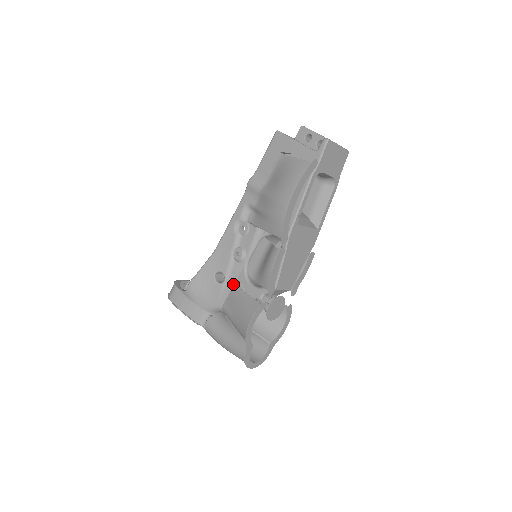
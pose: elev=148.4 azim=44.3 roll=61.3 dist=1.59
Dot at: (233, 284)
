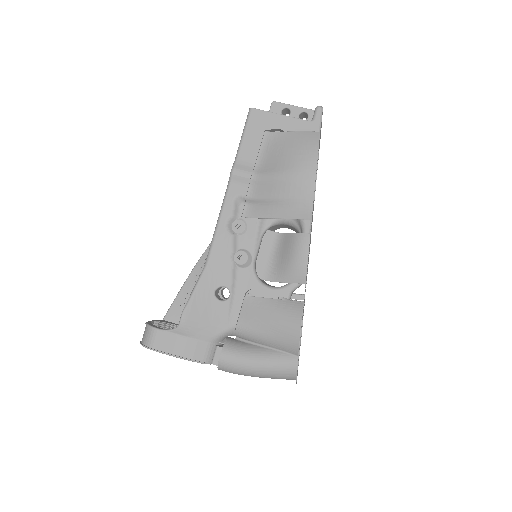
Dot at: (243, 295)
